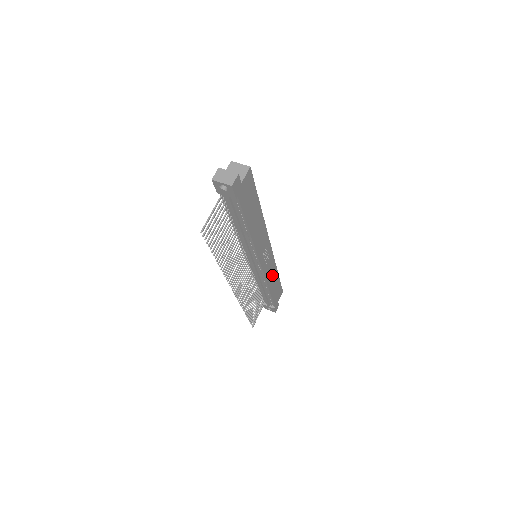
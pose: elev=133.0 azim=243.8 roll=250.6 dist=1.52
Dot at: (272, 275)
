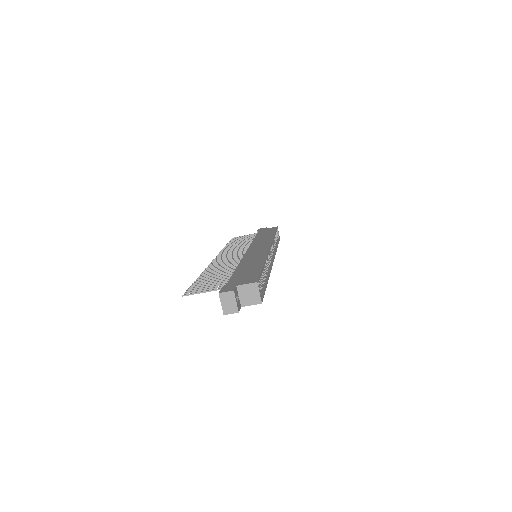
Dot at: occluded
